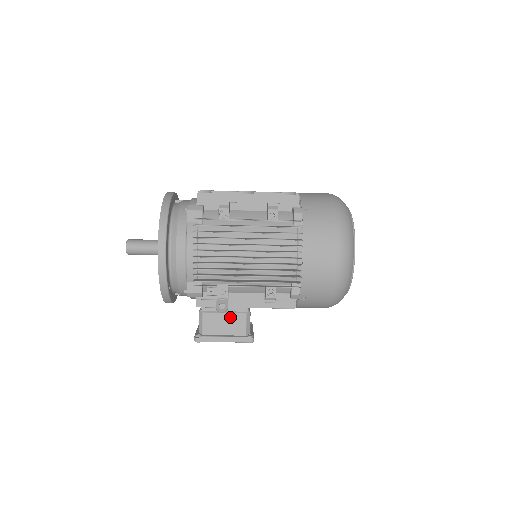
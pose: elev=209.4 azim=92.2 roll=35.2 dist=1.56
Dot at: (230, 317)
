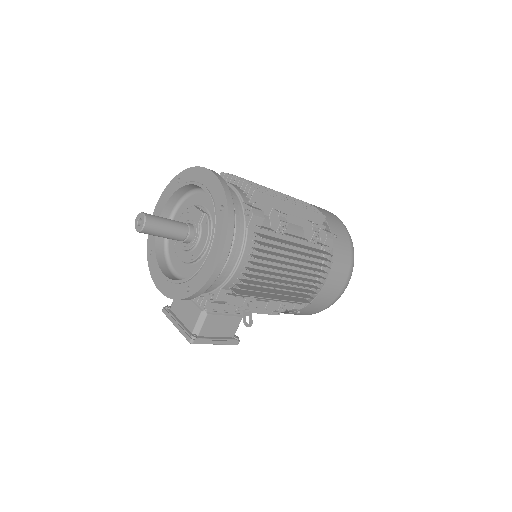
Dot at: (228, 320)
